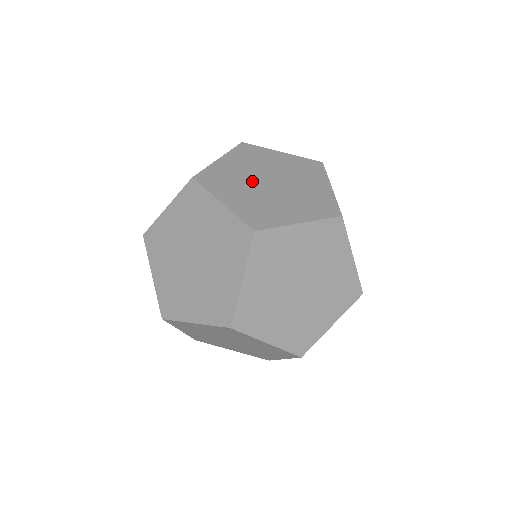
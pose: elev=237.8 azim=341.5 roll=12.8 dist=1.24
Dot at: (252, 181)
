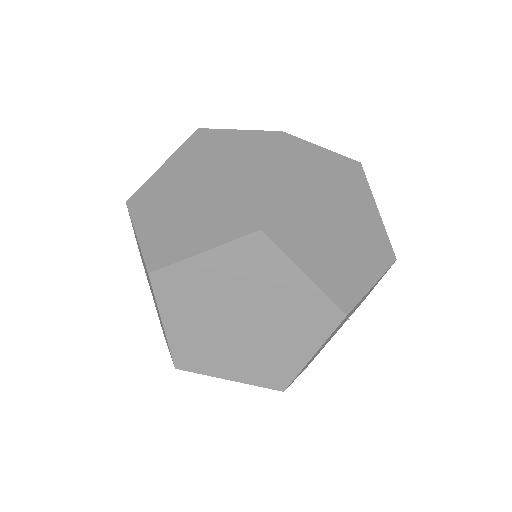
Dot at: (322, 196)
